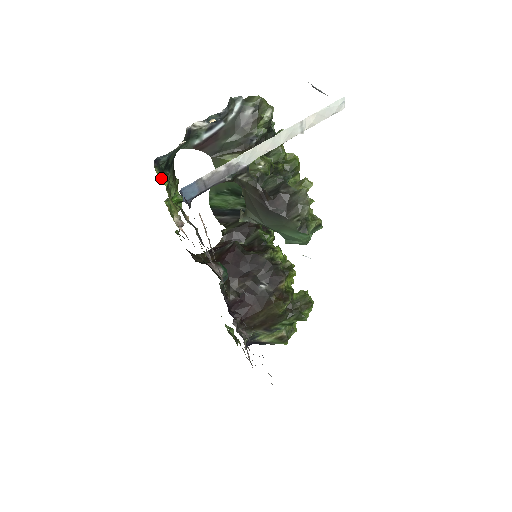
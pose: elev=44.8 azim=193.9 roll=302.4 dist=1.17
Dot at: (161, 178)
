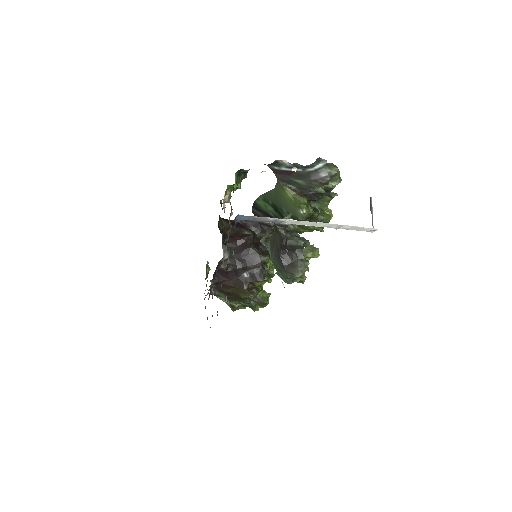
Dot at: (234, 184)
